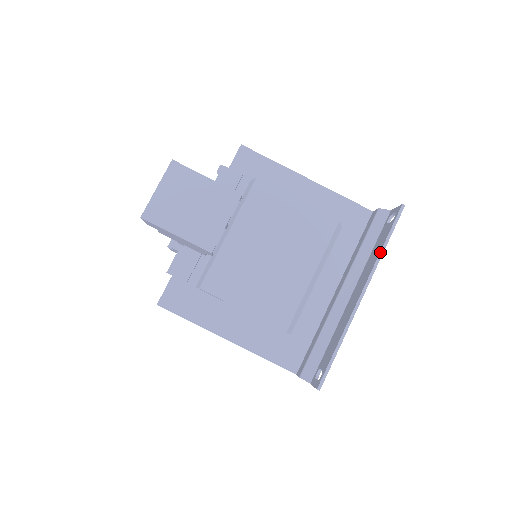
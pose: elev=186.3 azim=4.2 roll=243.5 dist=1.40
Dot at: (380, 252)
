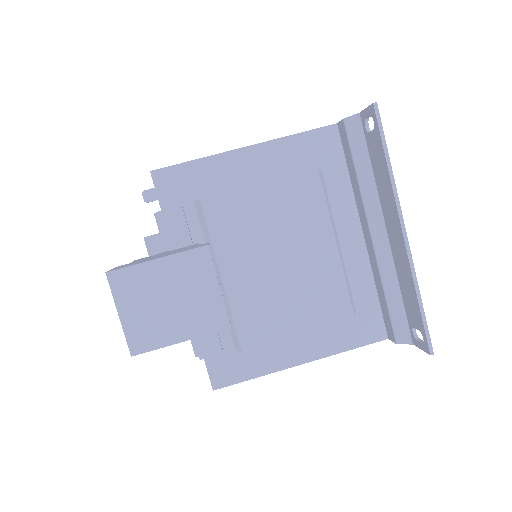
Dot at: (389, 175)
